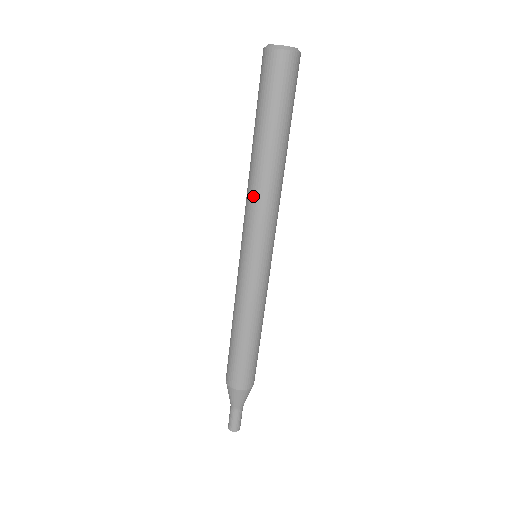
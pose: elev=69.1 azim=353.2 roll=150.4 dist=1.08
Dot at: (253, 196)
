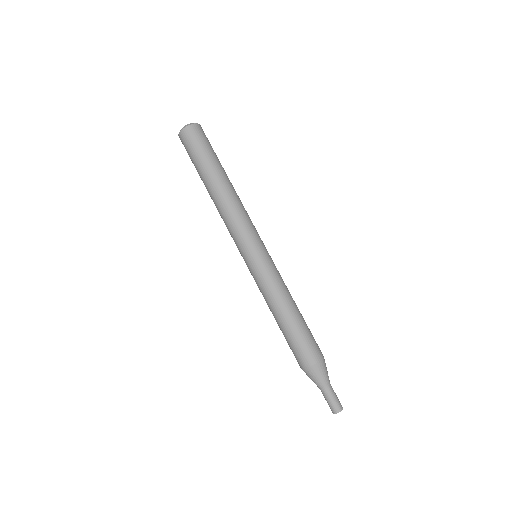
Dot at: occluded
